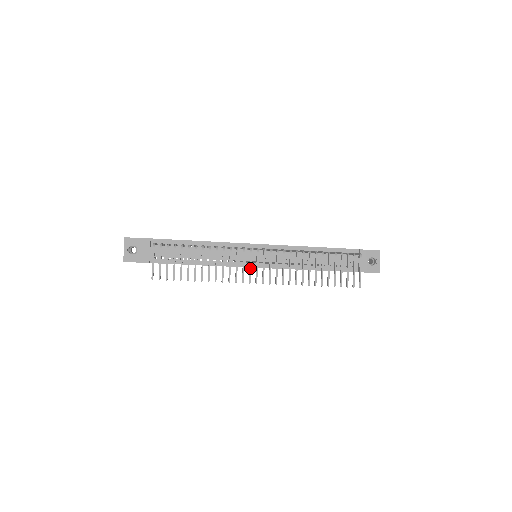
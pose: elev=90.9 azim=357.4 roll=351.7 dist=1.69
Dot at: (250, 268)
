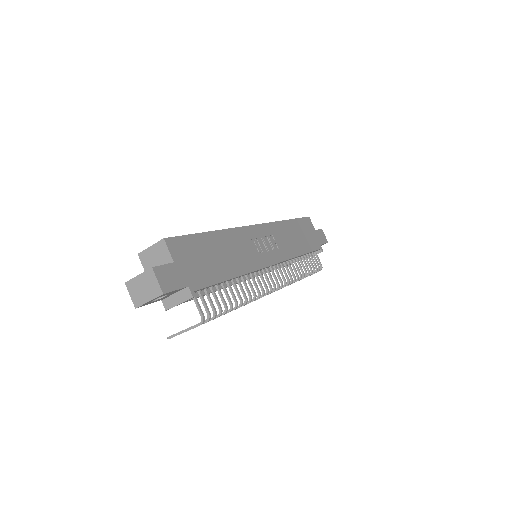
Dot at: occluded
